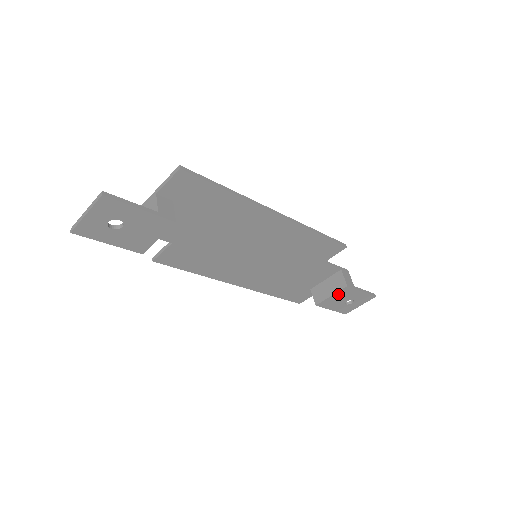
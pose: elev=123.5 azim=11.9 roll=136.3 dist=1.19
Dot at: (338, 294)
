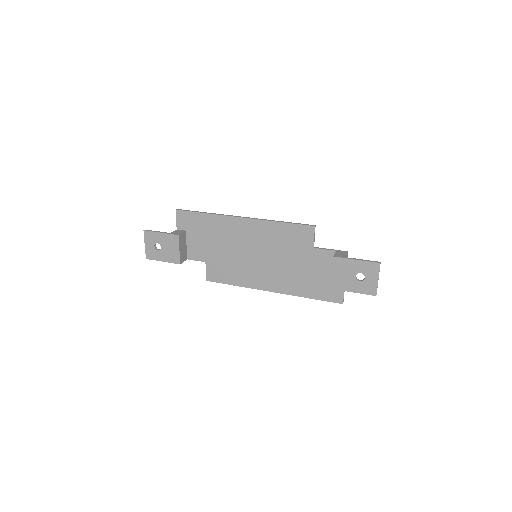
Dot at: (336, 269)
